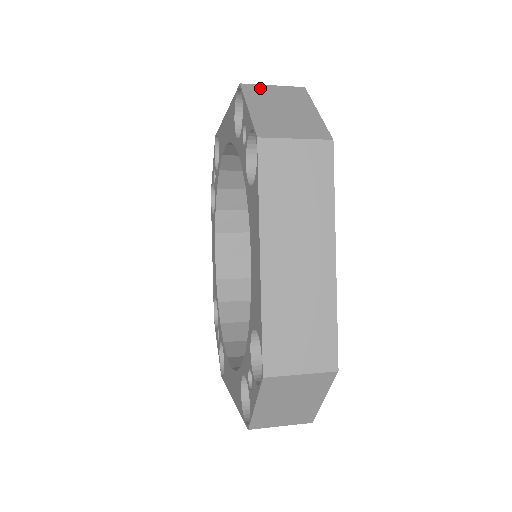
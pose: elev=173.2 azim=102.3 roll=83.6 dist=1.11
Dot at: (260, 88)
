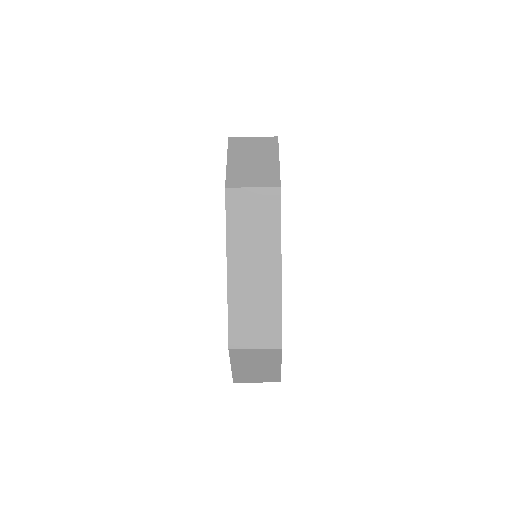
Dot at: (242, 141)
